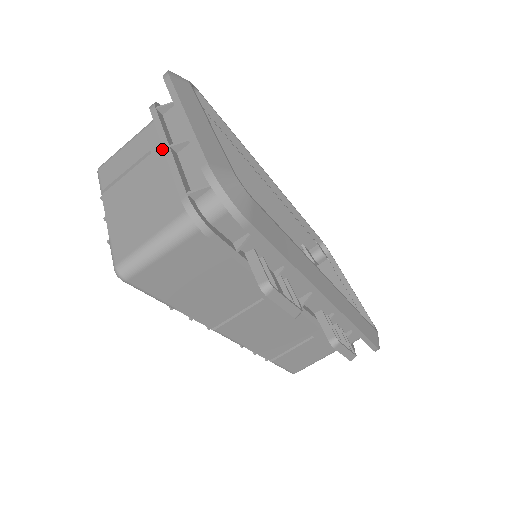
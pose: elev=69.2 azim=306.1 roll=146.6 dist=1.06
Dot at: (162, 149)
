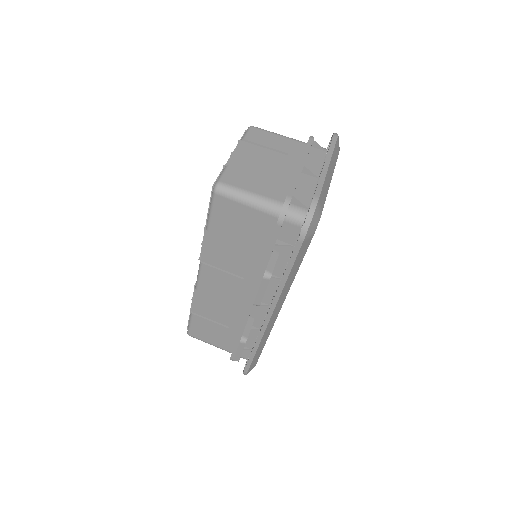
Dot at: (296, 161)
